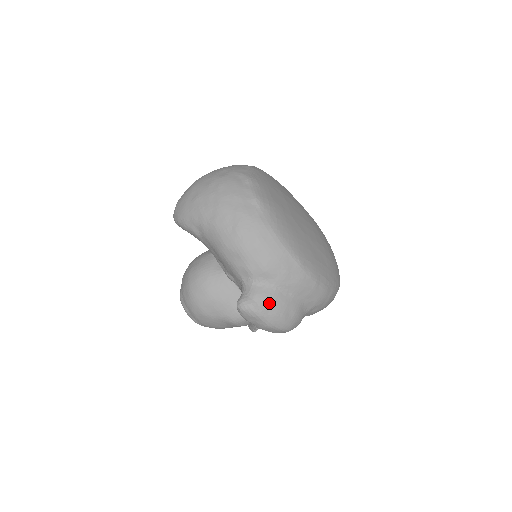
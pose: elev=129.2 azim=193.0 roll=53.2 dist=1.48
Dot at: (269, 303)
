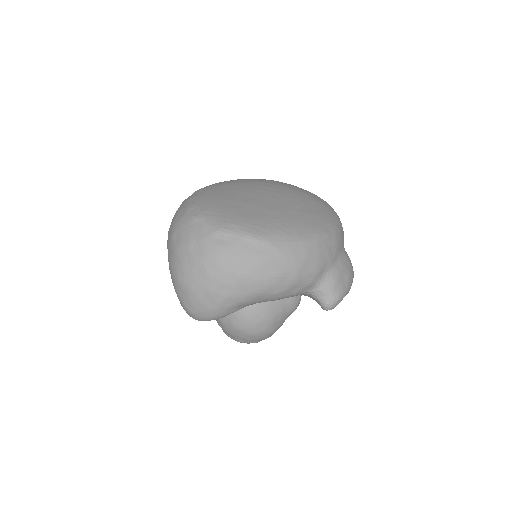
Dot at: (340, 282)
